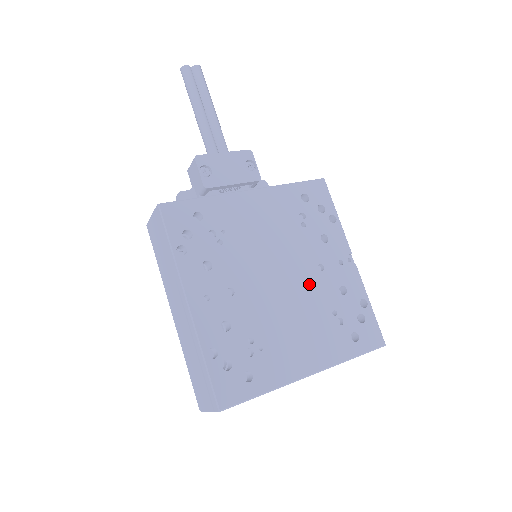
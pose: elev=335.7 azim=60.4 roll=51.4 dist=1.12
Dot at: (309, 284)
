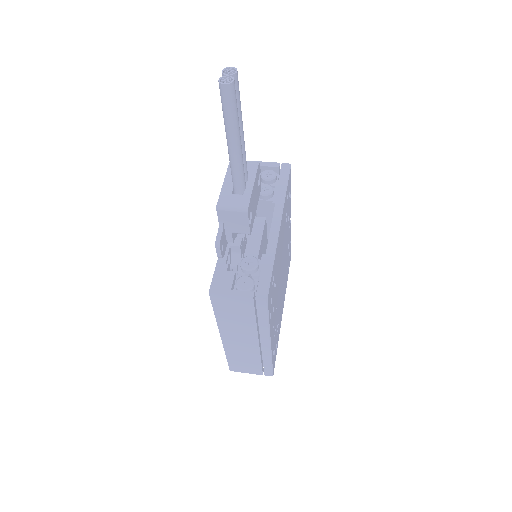
Dot at: (285, 261)
